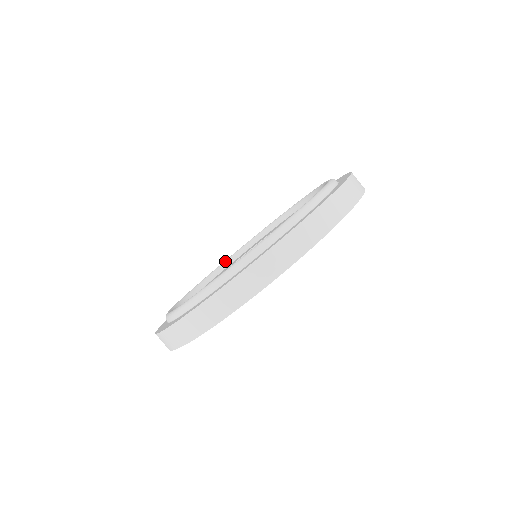
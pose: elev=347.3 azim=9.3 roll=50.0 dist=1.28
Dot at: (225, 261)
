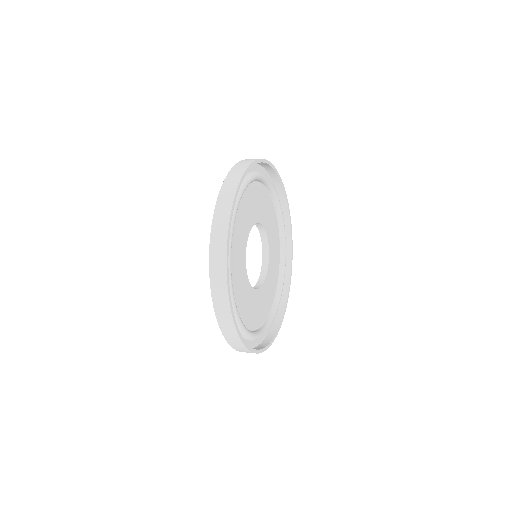
Dot at: occluded
